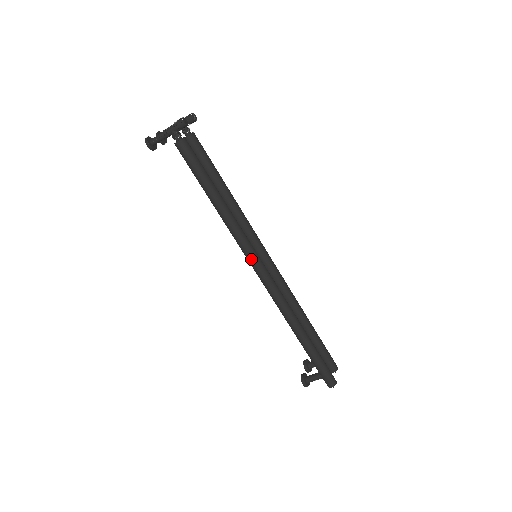
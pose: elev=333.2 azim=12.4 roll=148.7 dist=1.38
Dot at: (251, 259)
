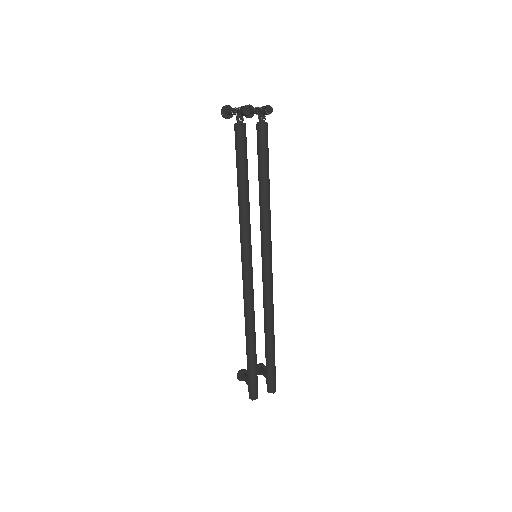
Dot at: (242, 255)
